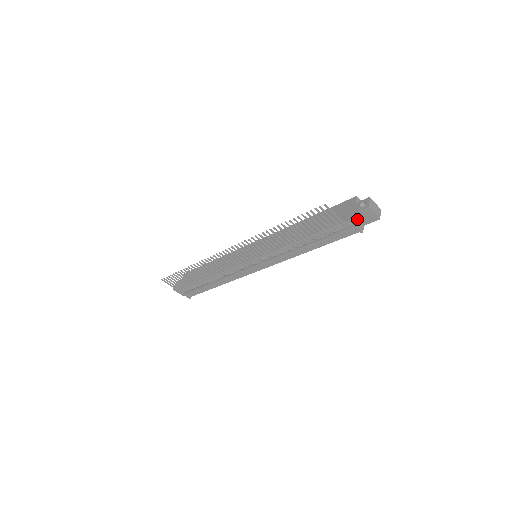
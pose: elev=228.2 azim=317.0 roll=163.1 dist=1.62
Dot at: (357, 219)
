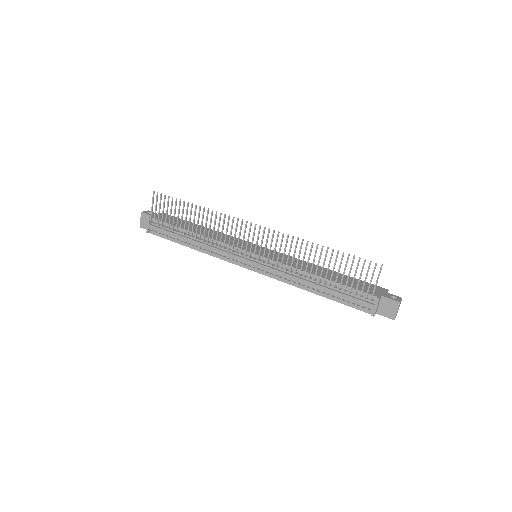
Dot at: (379, 303)
